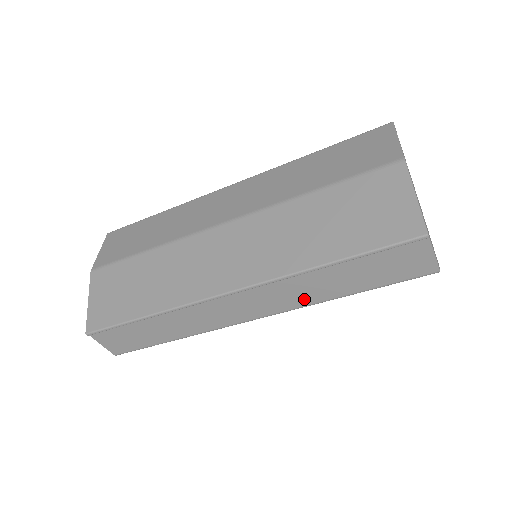
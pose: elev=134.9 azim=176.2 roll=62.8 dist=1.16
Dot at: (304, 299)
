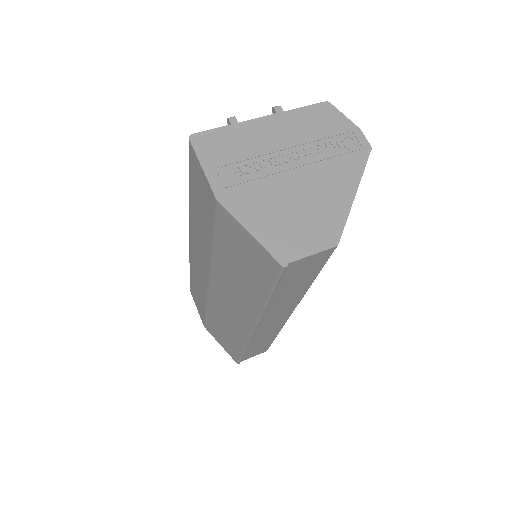
Dot at: (293, 301)
